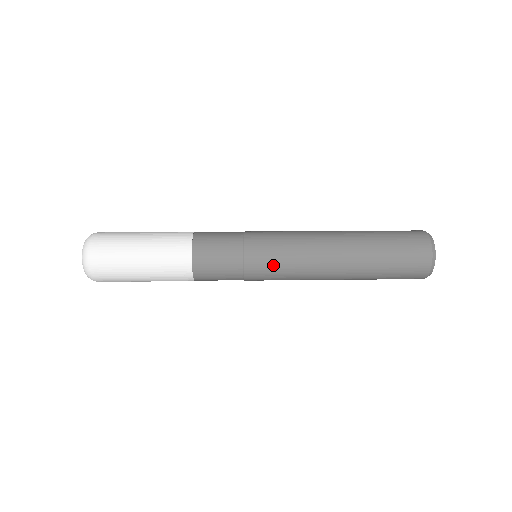
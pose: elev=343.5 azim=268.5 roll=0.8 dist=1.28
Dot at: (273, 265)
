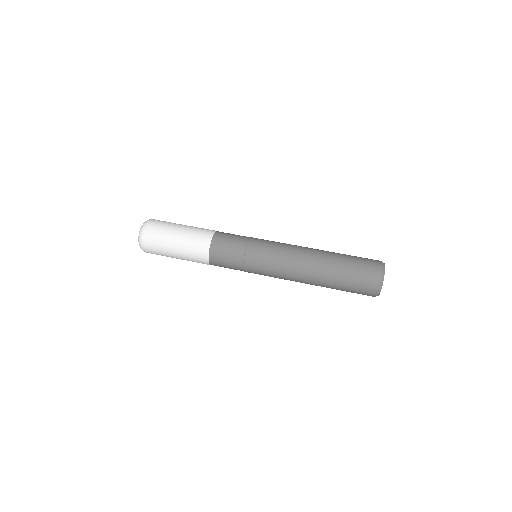
Dot at: (264, 275)
